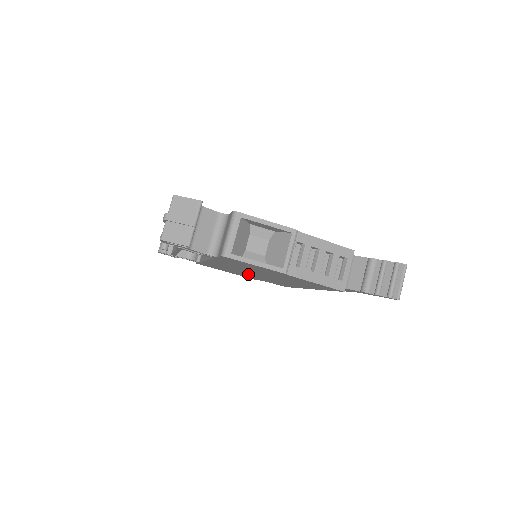
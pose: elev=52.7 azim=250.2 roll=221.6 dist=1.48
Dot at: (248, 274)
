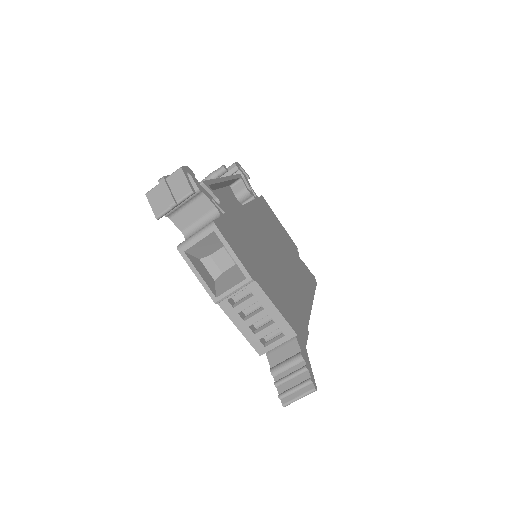
Dot at: occluded
